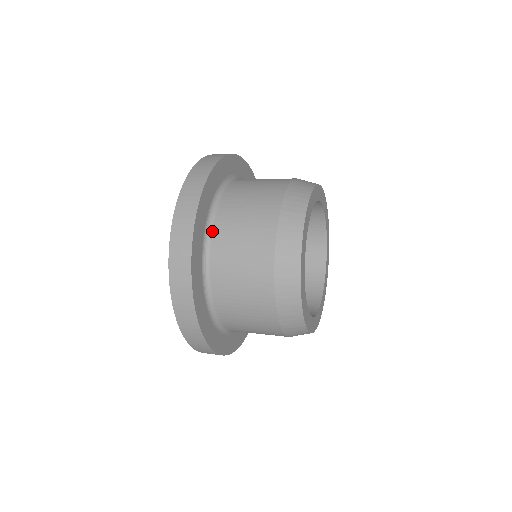
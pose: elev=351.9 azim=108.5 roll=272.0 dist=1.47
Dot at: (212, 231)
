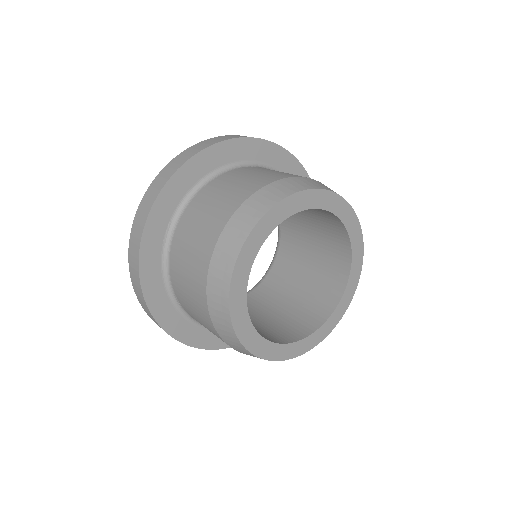
Dot at: (186, 312)
